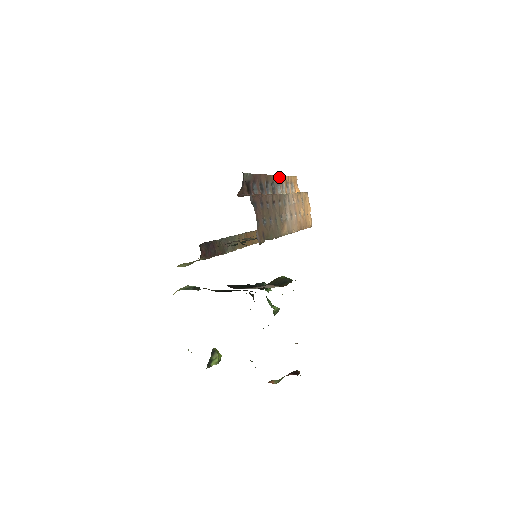
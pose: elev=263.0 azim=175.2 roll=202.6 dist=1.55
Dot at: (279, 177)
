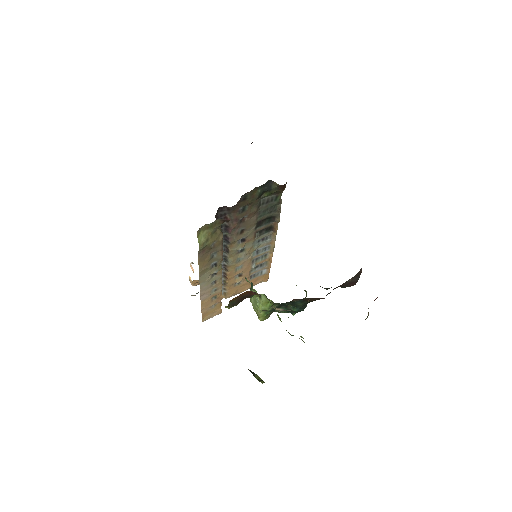
Dot at: occluded
